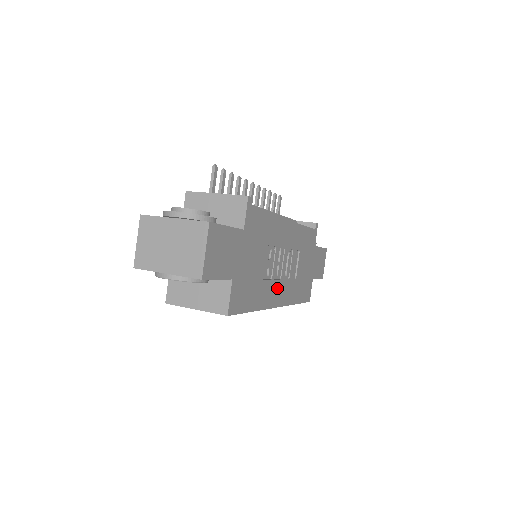
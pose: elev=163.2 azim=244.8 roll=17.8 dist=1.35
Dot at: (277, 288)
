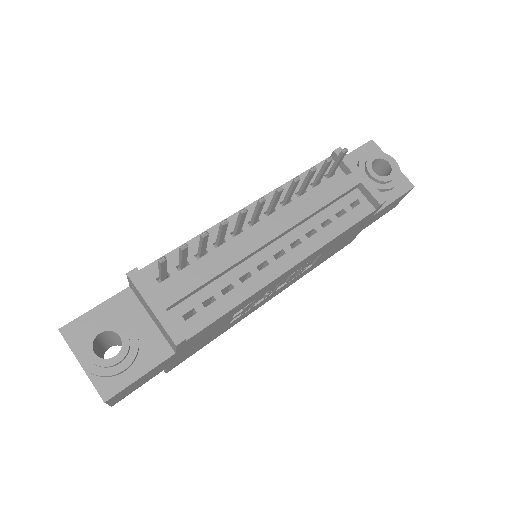
Dot at: (264, 300)
